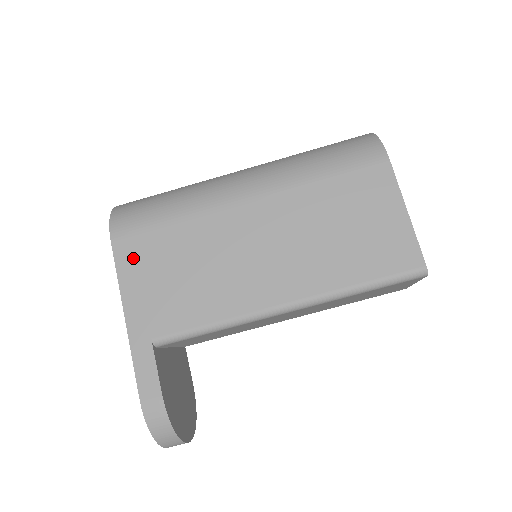
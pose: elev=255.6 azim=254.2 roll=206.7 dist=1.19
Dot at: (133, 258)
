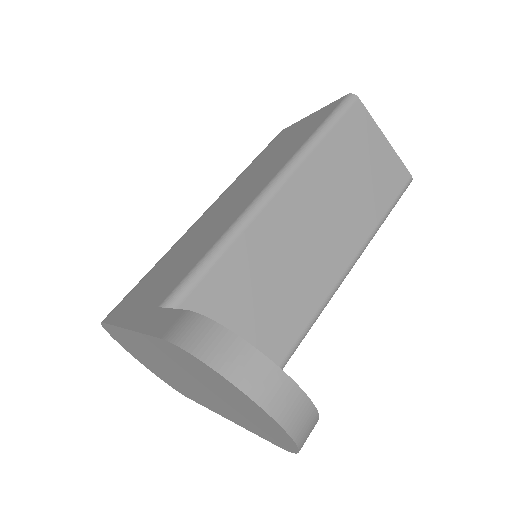
Dot at: (125, 306)
